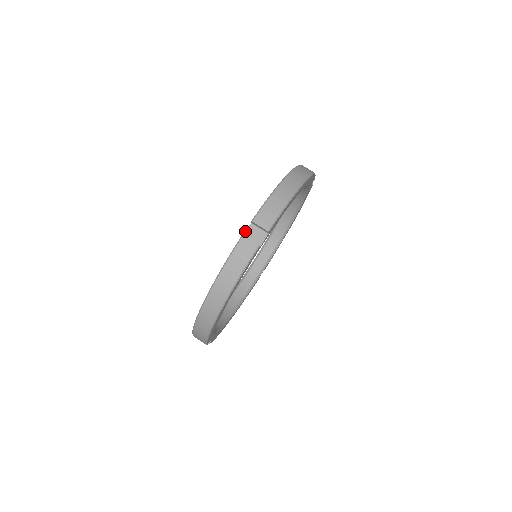
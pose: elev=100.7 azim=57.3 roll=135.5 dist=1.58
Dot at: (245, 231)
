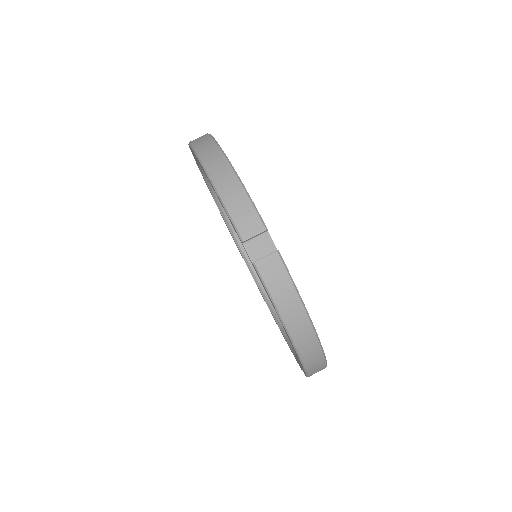
Dot at: occluded
